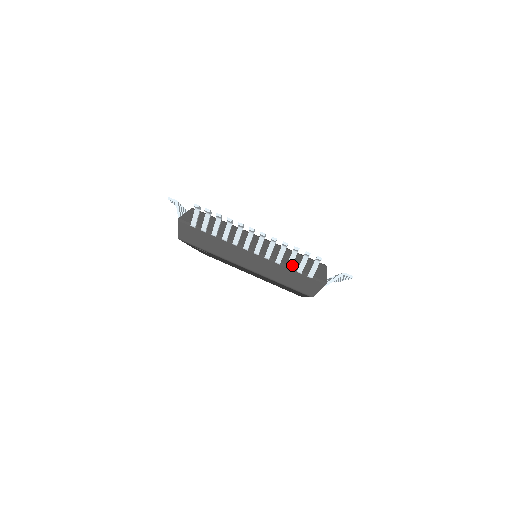
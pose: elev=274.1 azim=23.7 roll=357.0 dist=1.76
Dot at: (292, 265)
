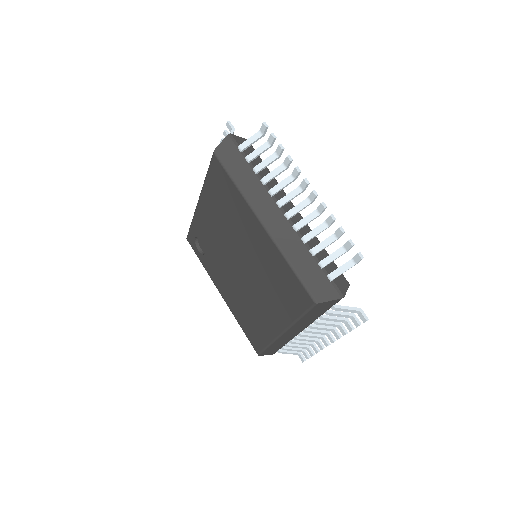
Dot at: occluded
